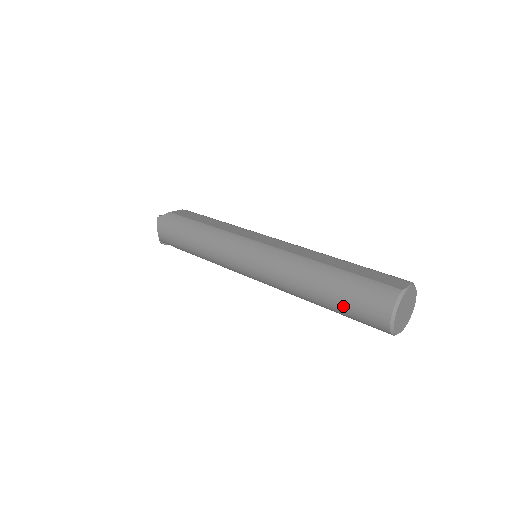
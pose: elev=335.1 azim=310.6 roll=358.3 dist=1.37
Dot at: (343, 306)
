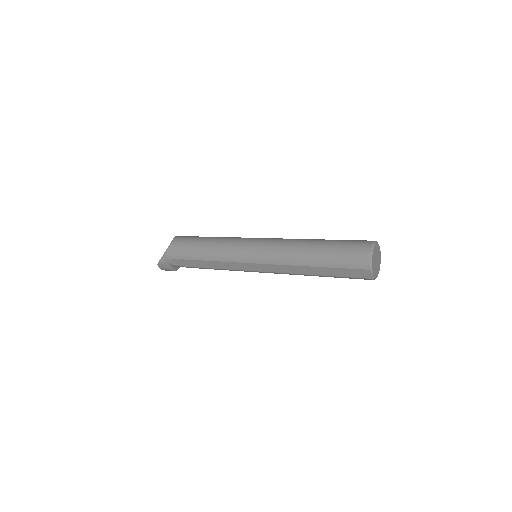
Dot at: (335, 247)
